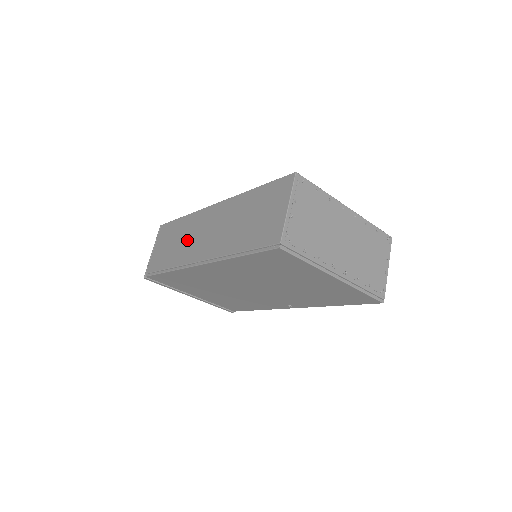
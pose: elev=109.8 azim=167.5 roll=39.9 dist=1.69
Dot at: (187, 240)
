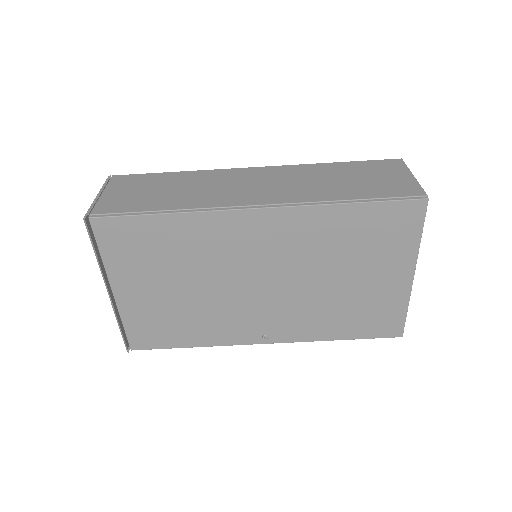
Dot at: (207, 188)
